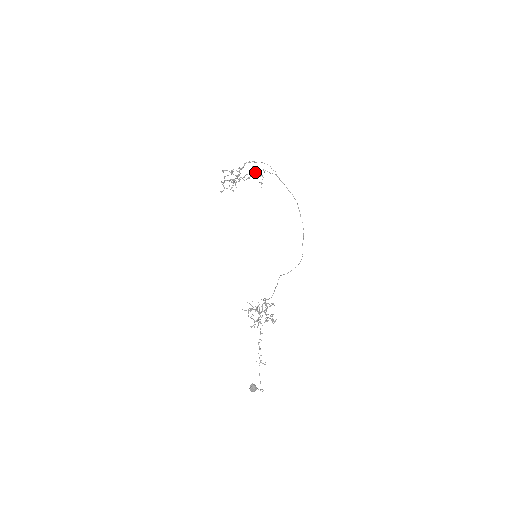
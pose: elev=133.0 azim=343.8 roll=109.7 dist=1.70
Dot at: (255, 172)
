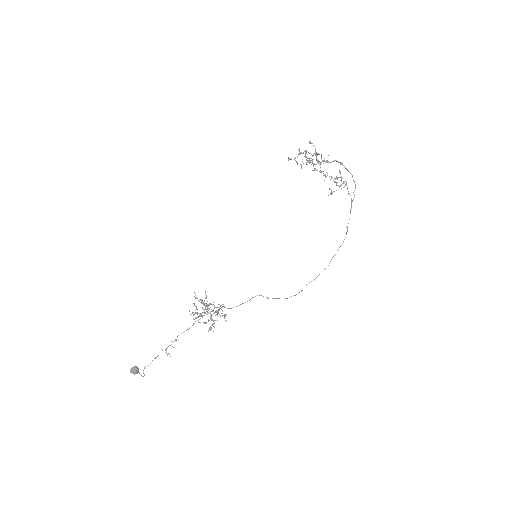
Dot at: occluded
